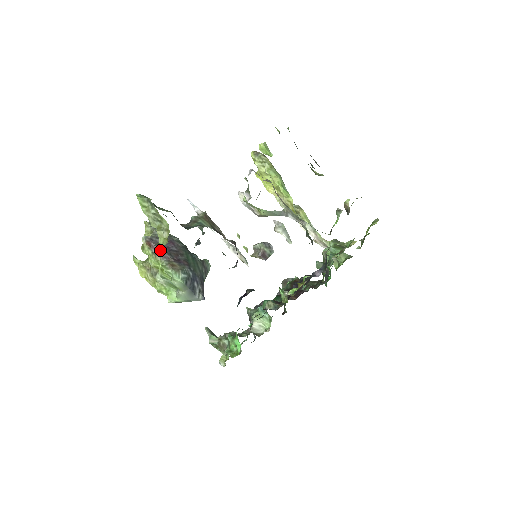
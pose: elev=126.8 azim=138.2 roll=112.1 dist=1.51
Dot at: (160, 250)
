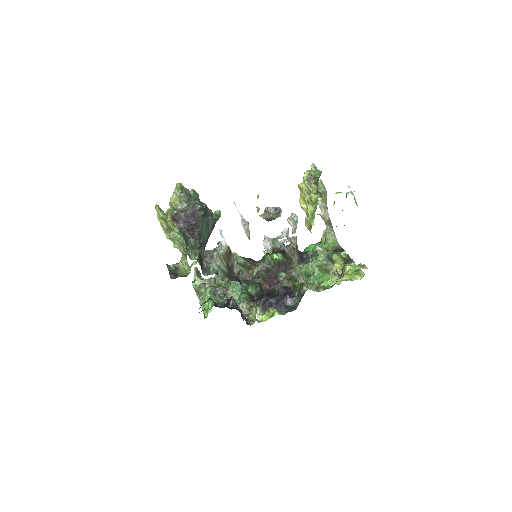
Dot at: (181, 224)
